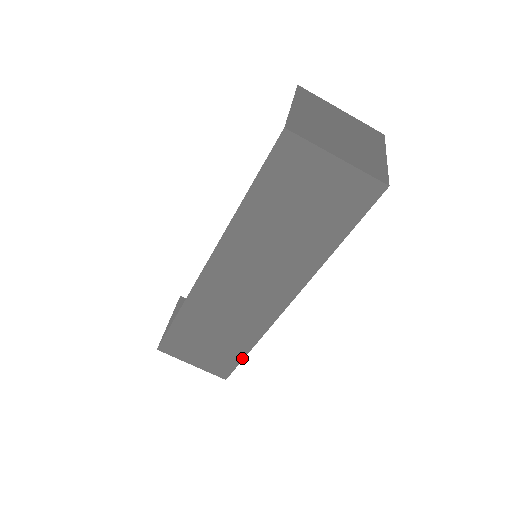
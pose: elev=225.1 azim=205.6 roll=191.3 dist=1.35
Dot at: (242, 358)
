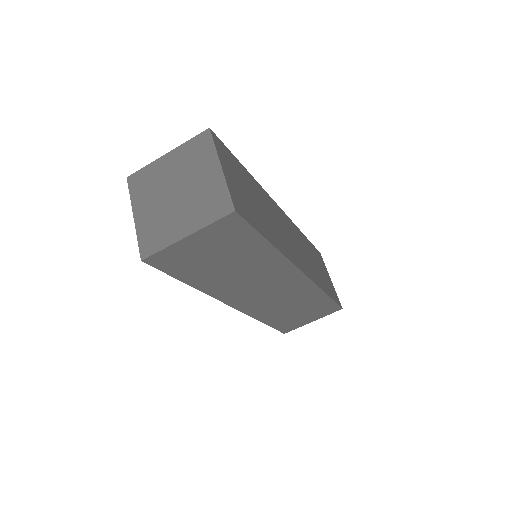
Dot at: (331, 300)
